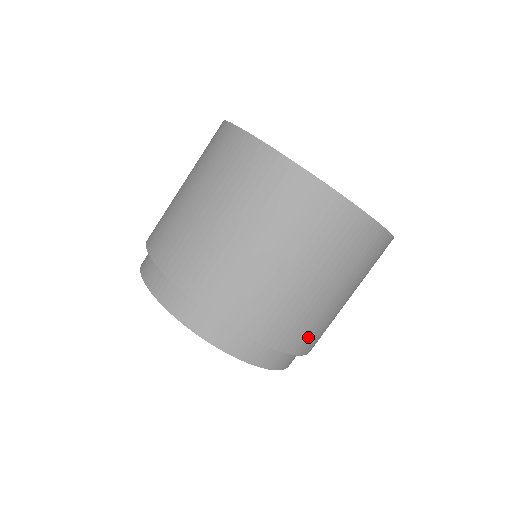
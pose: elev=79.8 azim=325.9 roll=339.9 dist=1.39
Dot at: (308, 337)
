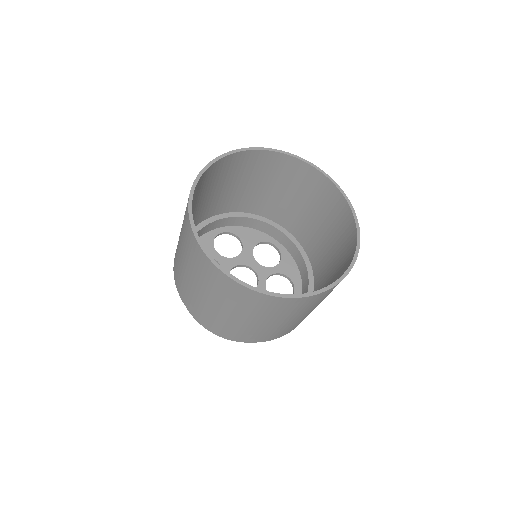
Dot at: (278, 334)
